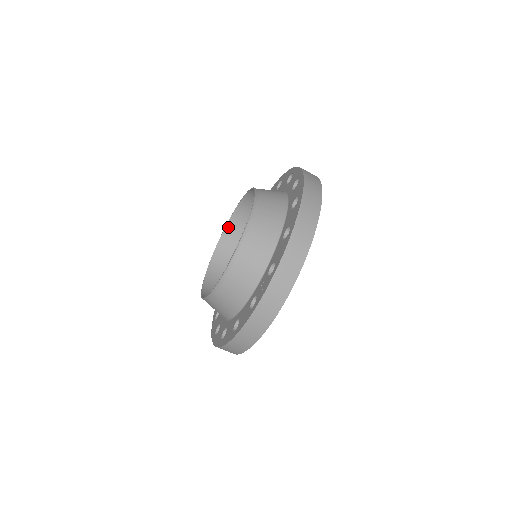
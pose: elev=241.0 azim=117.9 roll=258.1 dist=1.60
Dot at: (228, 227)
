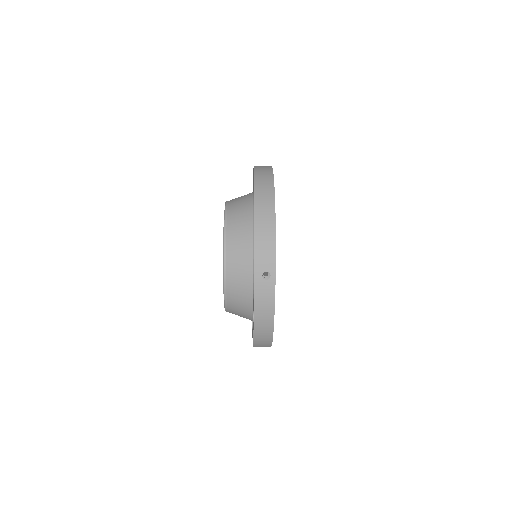
Dot at: occluded
